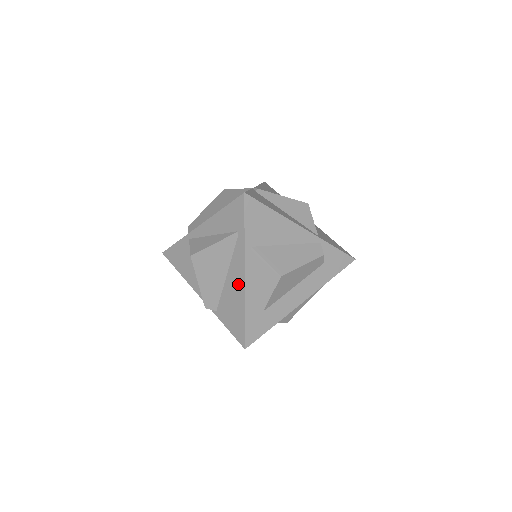
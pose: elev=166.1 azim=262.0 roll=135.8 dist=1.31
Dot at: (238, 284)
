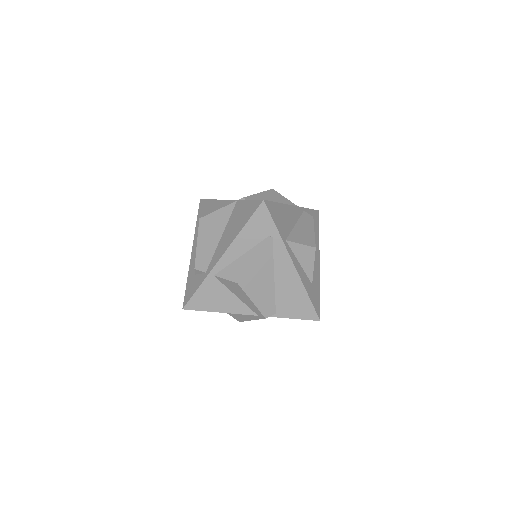
Dot at: (290, 276)
